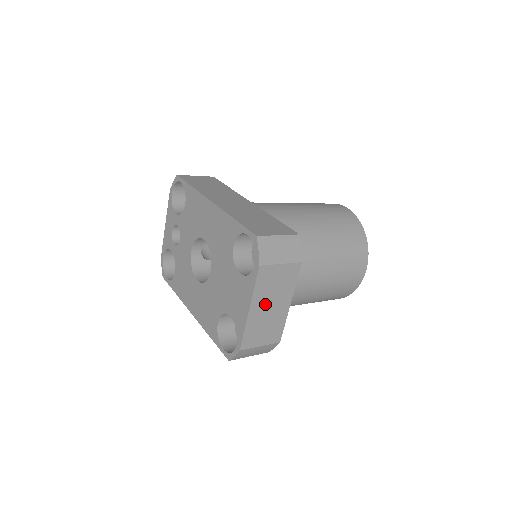
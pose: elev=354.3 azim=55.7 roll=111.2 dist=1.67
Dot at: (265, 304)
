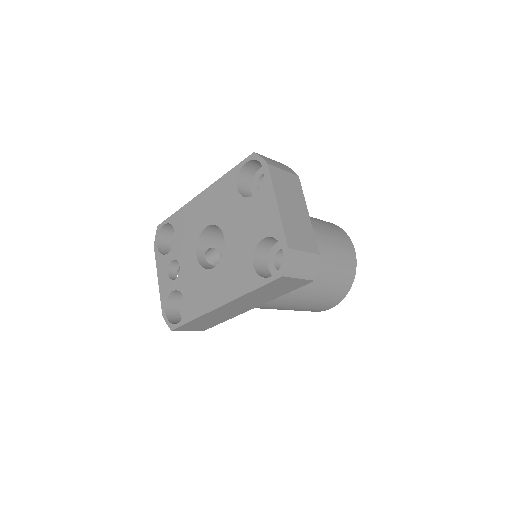
Dot at: (288, 205)
